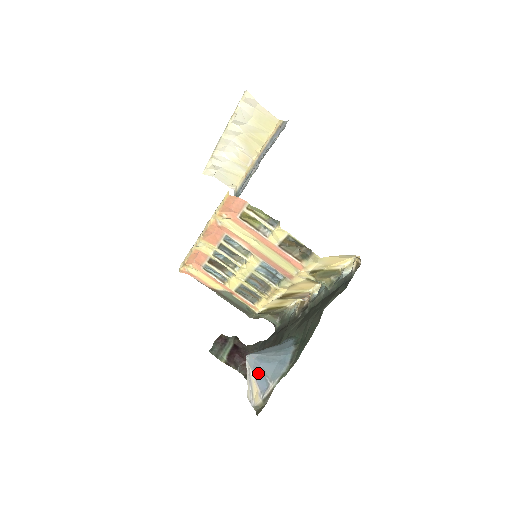
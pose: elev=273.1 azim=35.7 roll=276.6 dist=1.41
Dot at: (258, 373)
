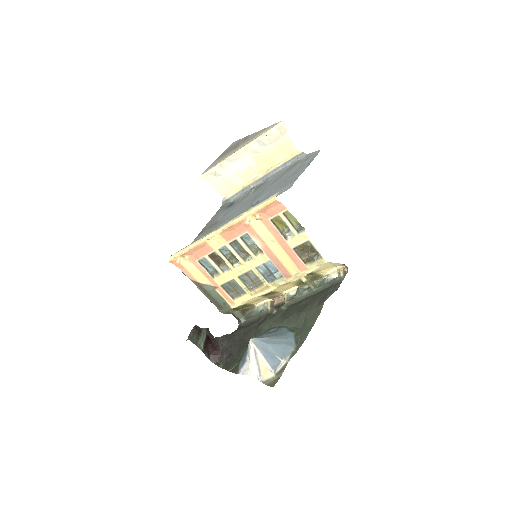
Dot at: (267, 353)
